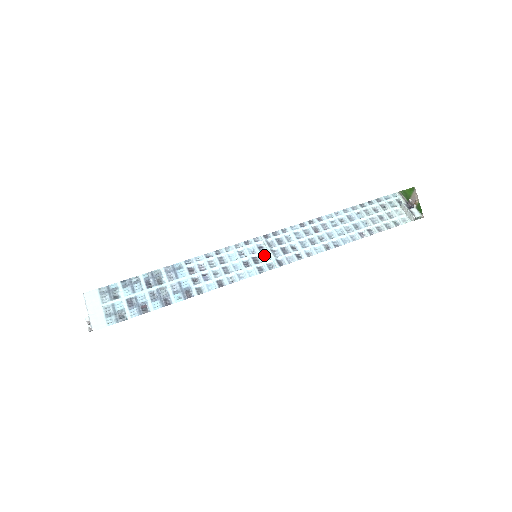
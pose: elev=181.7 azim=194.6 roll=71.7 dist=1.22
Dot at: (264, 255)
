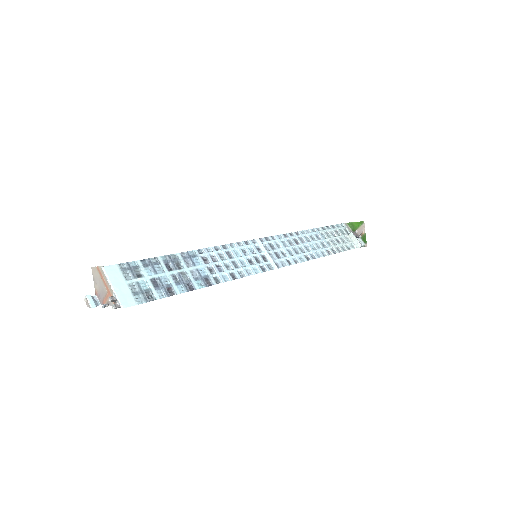
Dot at: (262, 256)
